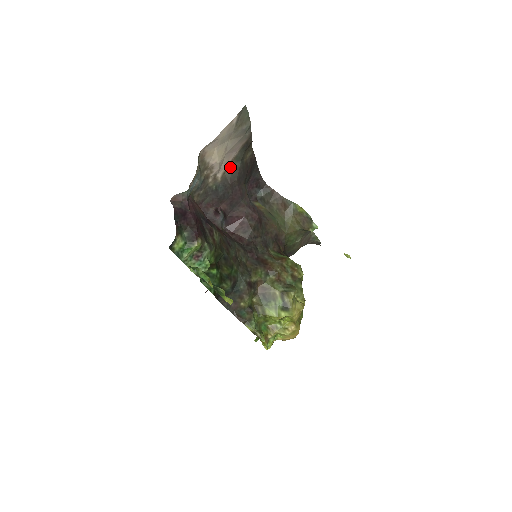
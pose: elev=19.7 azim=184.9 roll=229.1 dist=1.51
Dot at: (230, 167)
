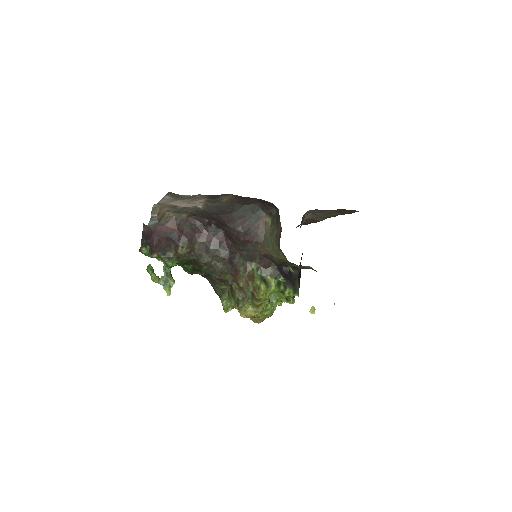
Dot at: (207, 204)
